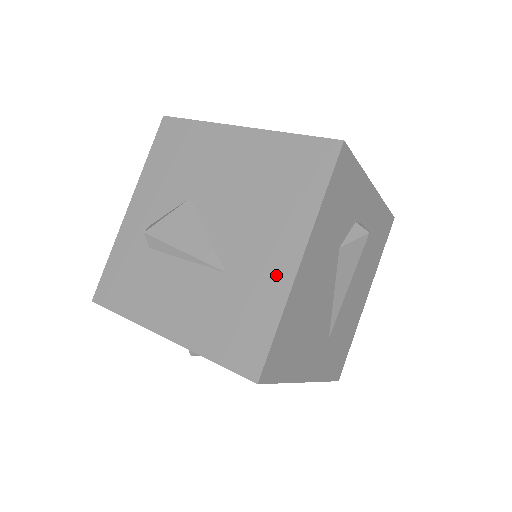
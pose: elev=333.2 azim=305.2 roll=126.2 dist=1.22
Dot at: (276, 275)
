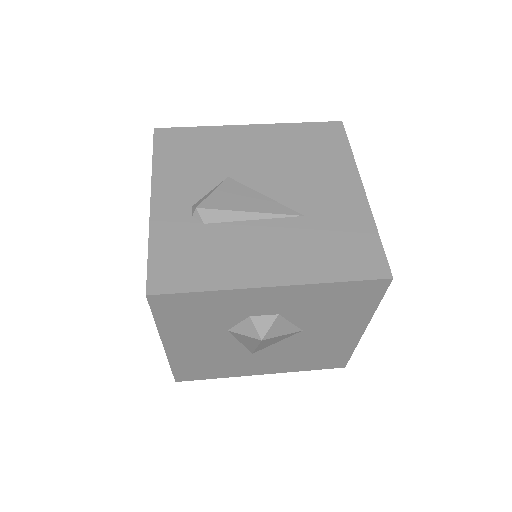
Dot at: (352, 204)
